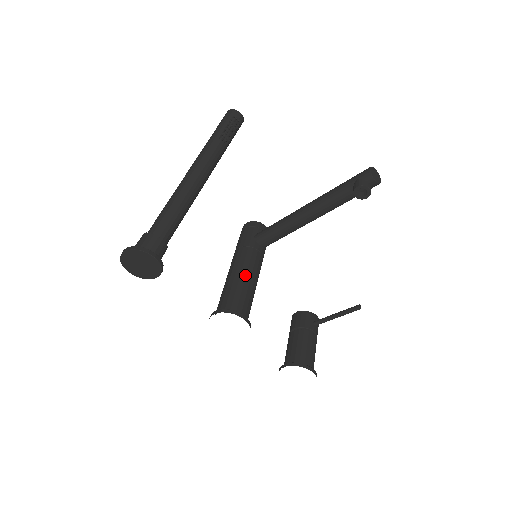
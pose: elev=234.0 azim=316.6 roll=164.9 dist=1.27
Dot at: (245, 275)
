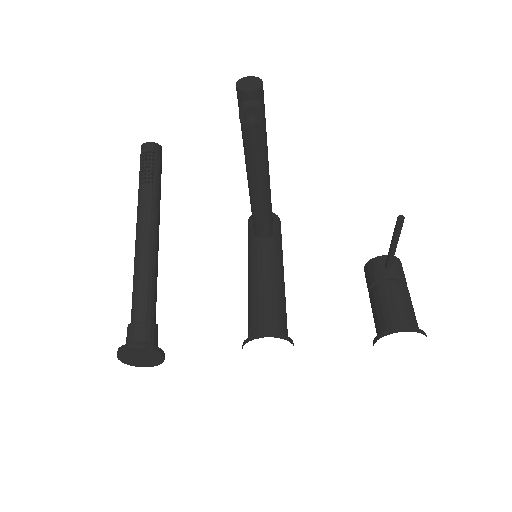
Dot at: (256, 284)
